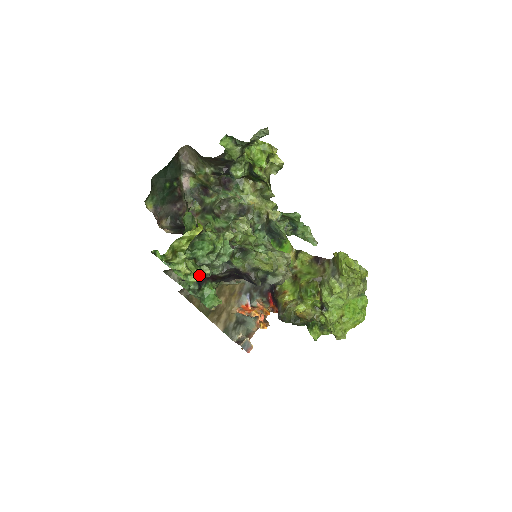
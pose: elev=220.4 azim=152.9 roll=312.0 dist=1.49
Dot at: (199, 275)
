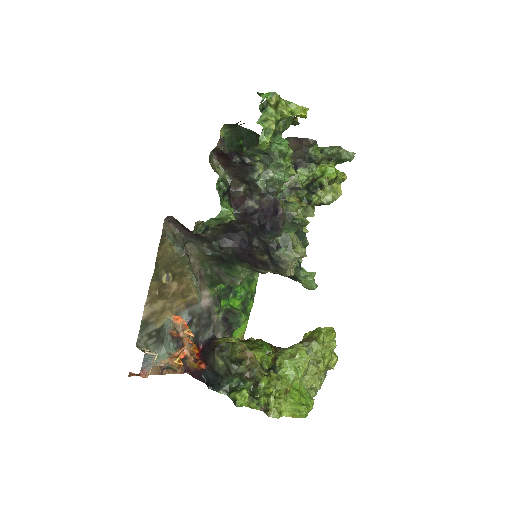
Dot at: (260, 157)
